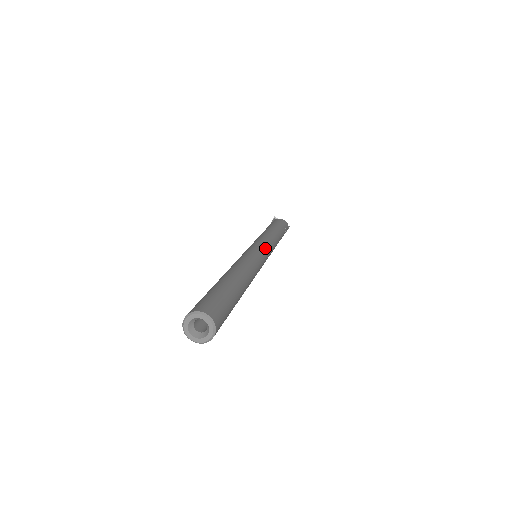
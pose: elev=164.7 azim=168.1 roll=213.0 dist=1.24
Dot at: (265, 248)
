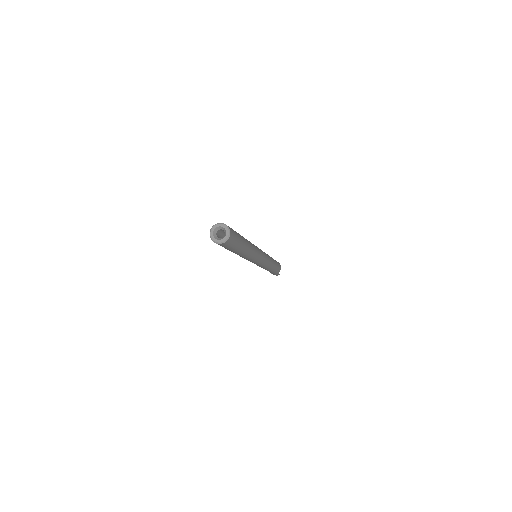
Dot at: (264, 256)
